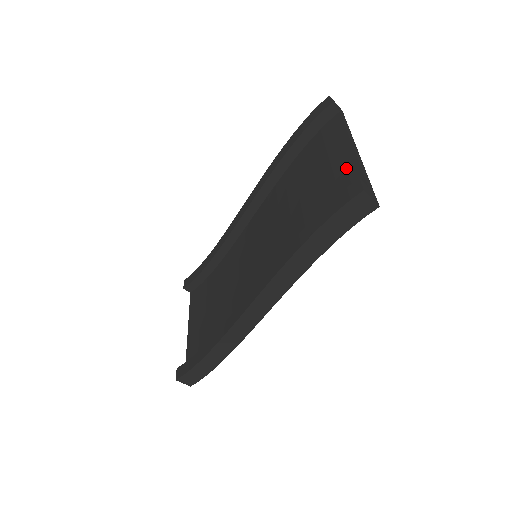
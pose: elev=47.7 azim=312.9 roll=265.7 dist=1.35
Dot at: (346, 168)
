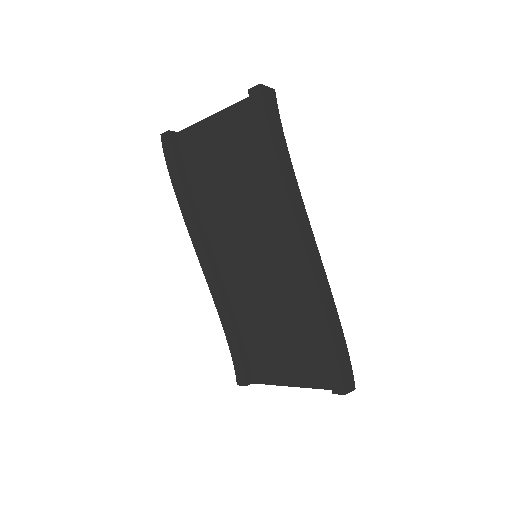
Dot at: (230, 118)
